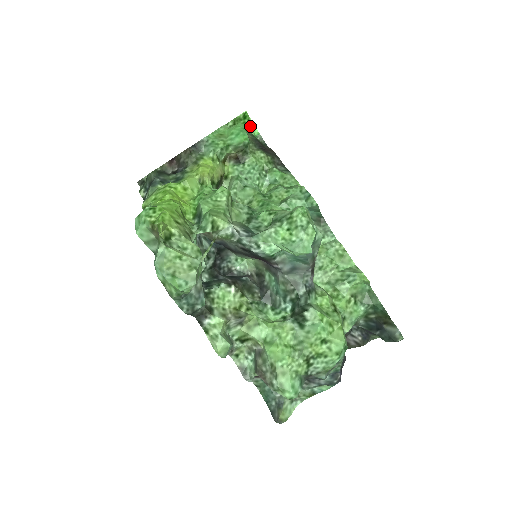
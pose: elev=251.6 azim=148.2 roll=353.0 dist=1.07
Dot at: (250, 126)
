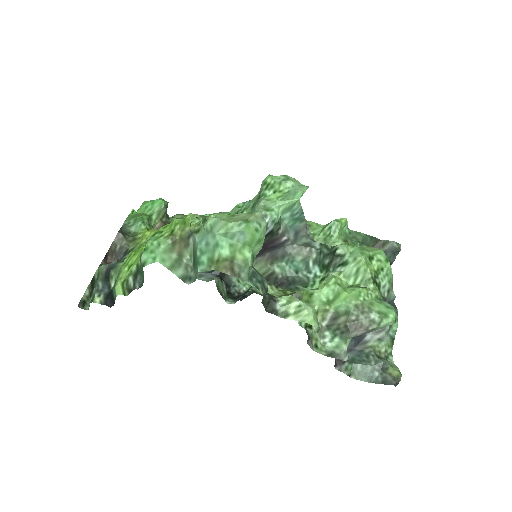
Dot at: occluded
